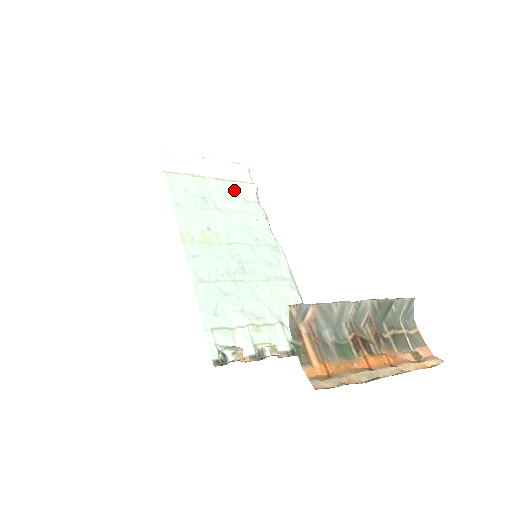
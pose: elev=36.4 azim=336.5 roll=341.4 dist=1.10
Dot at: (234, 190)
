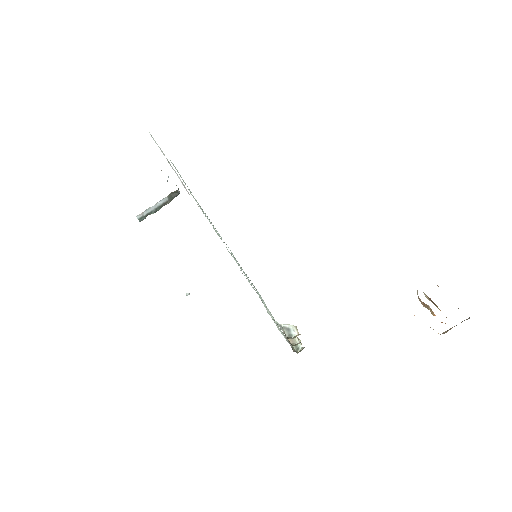
Dot at: occluded
